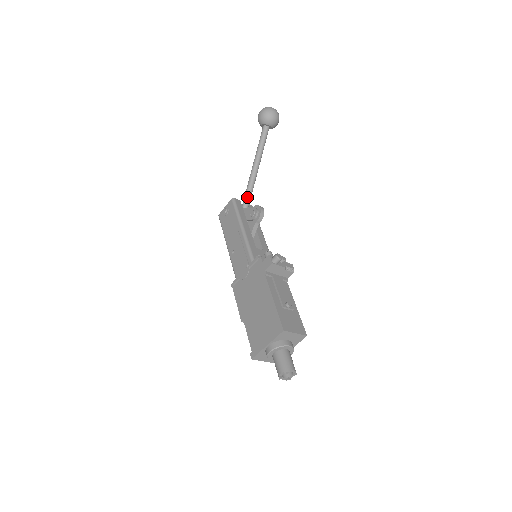
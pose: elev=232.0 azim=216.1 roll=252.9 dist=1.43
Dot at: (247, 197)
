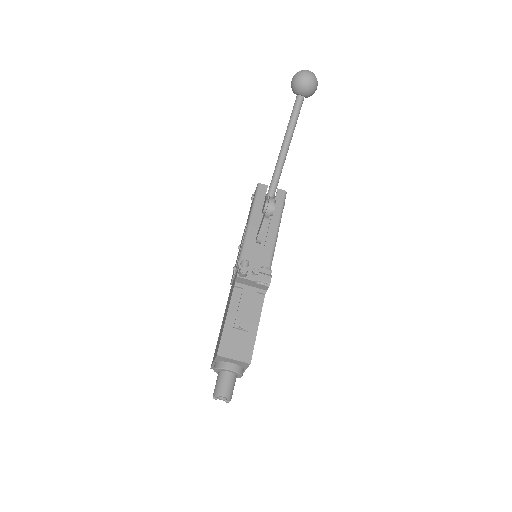
Dot at: (272, 183)
